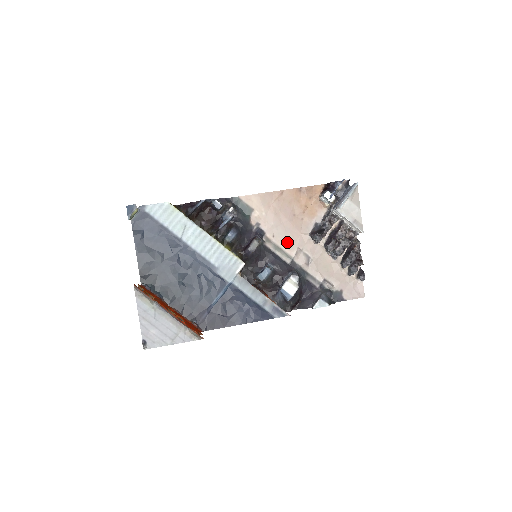
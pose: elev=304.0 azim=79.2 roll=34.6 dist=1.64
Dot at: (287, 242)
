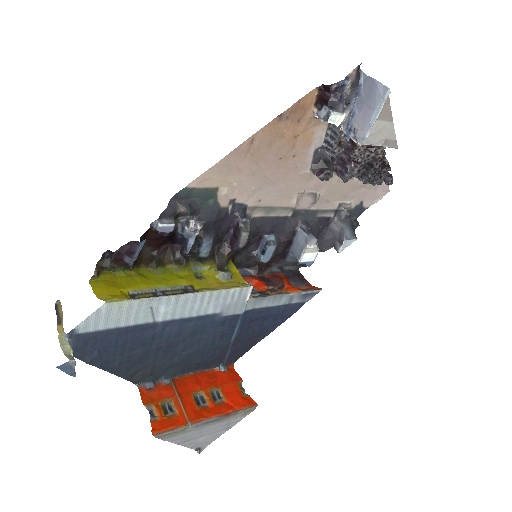
Dot at: (281, 196)
